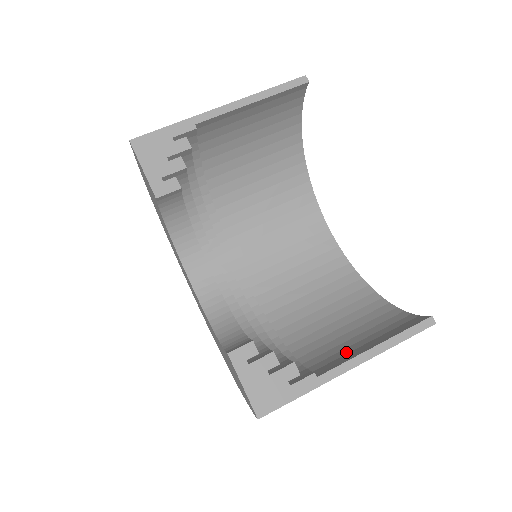
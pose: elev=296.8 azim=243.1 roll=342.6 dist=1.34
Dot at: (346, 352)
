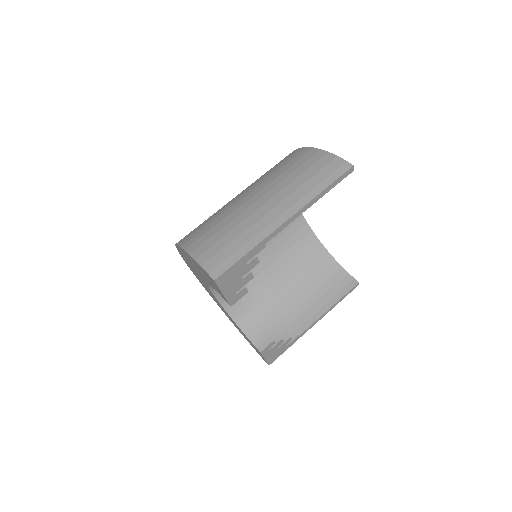
Dot at: (308, 306)
